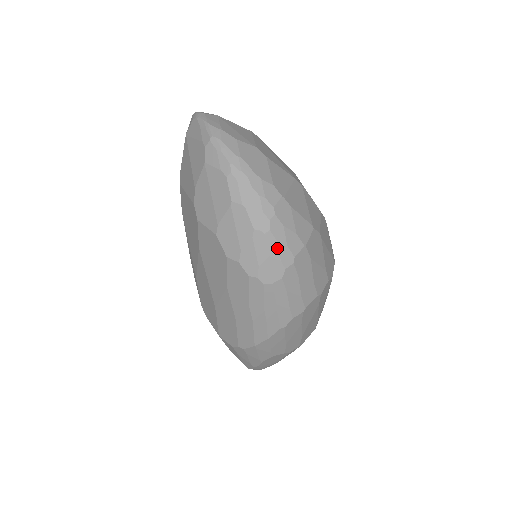
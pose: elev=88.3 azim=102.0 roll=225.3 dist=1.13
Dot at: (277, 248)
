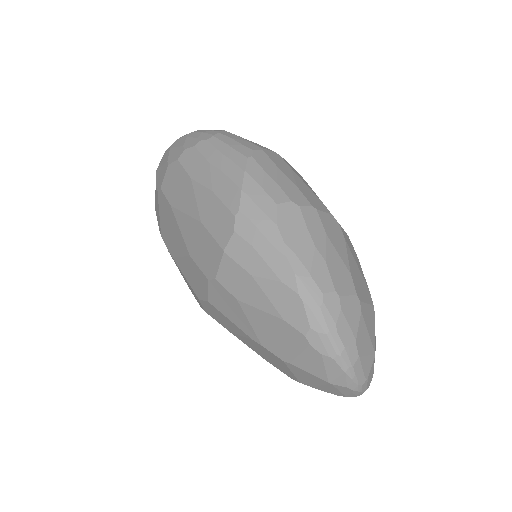
Dot at: (206, 131)
